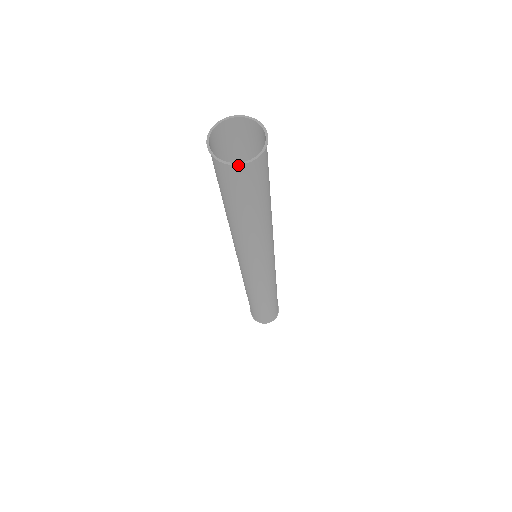
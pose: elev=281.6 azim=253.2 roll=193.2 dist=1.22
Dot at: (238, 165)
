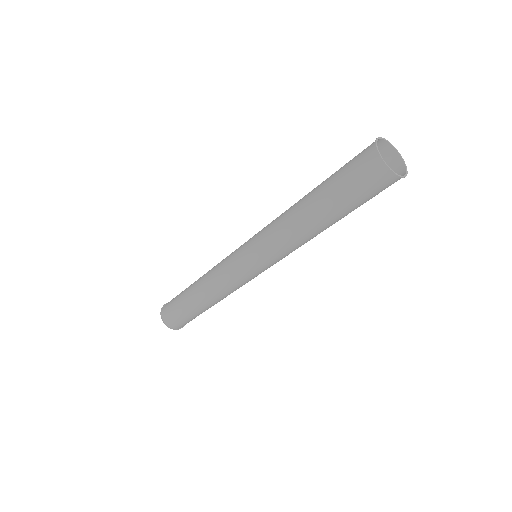
Dot at: occluded
